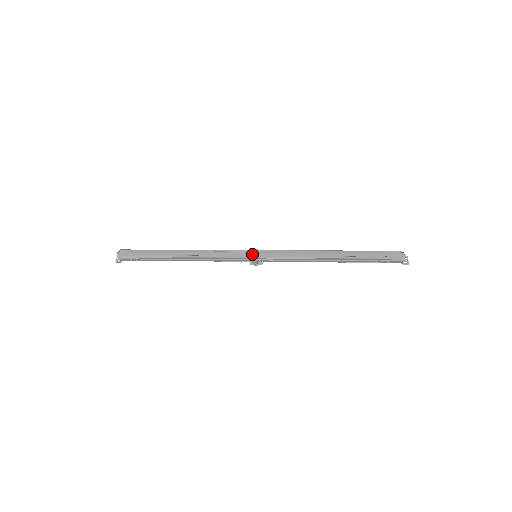
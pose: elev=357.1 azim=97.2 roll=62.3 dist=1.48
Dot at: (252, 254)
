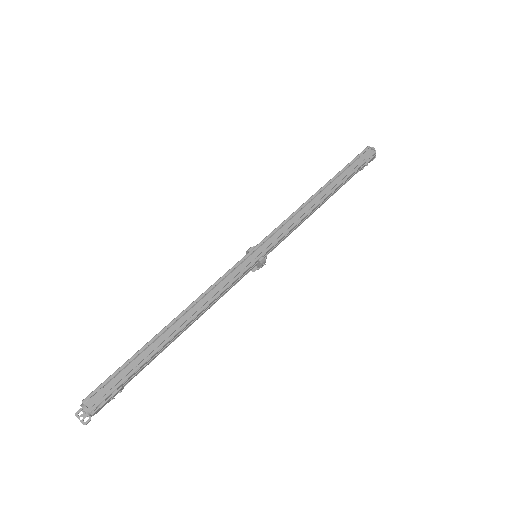
Dot at: (253, 256)
